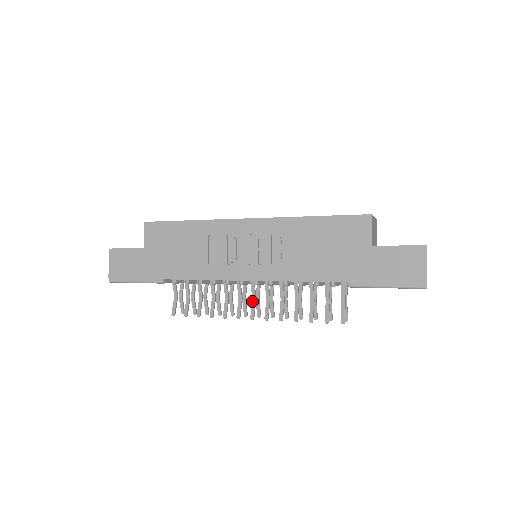
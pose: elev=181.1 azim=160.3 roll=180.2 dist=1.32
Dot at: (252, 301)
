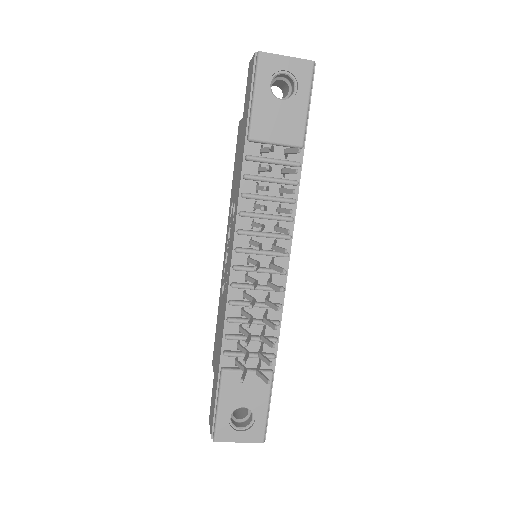
Dot at: occluded
